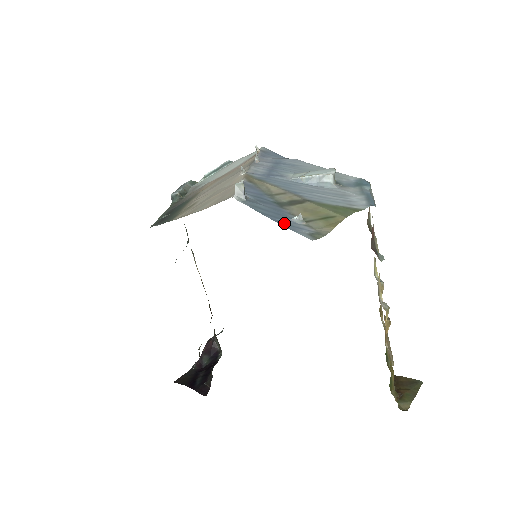
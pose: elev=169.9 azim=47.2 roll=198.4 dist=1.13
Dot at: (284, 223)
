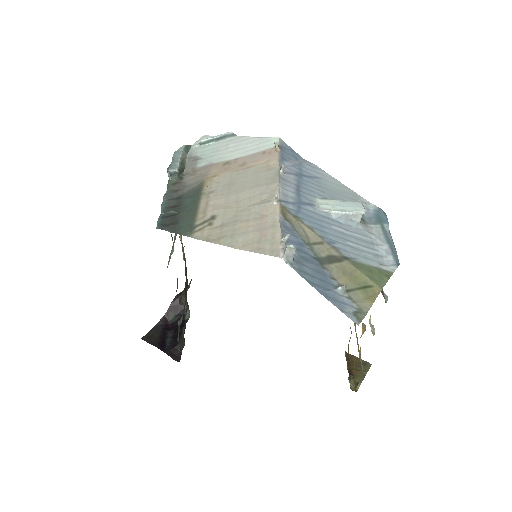
Dot at: (331, 297)
